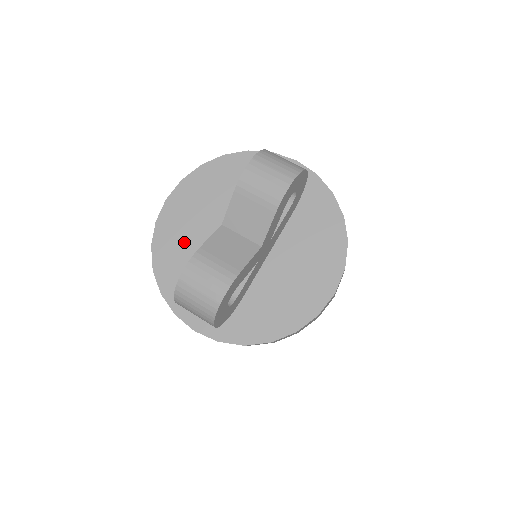
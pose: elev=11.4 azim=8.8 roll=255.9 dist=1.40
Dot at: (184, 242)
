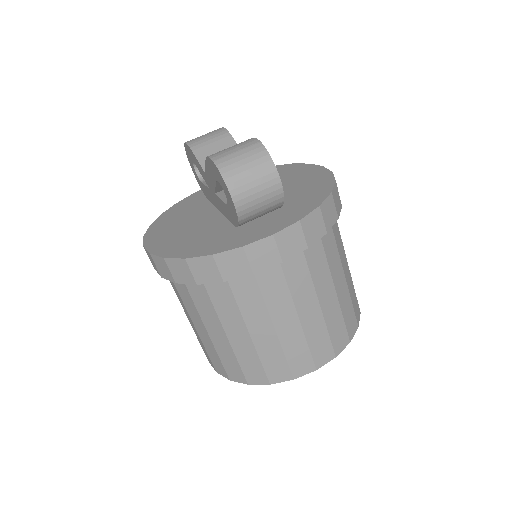
Dot at: (190, 237)
